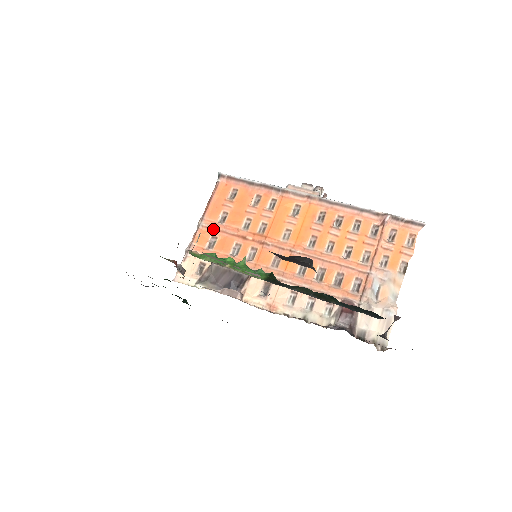
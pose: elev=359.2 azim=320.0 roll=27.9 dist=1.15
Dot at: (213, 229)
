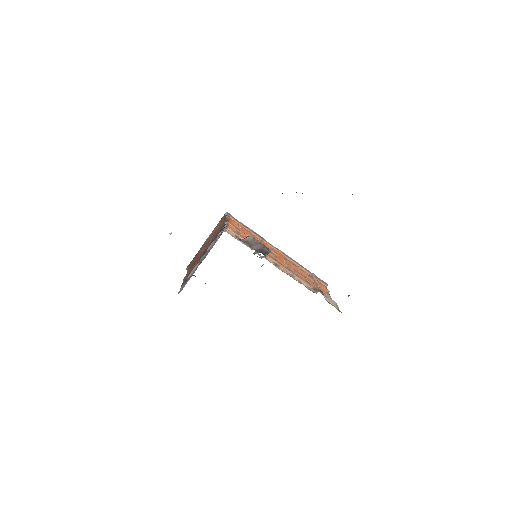
Dot at: (236, 229)
